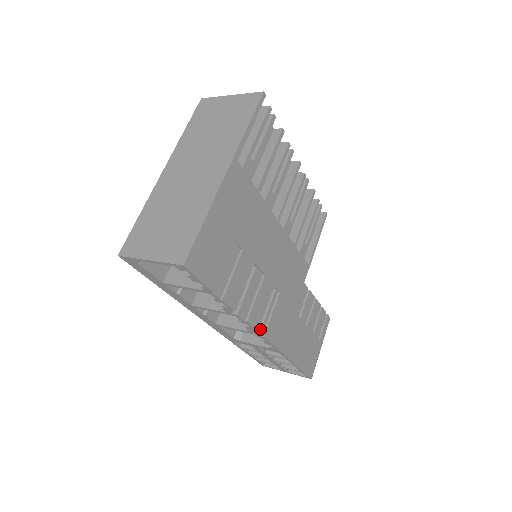
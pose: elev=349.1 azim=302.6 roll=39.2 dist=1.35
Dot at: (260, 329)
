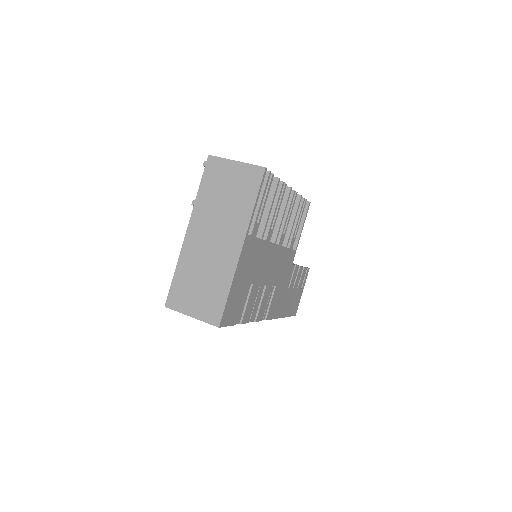
Dot at: occluded
